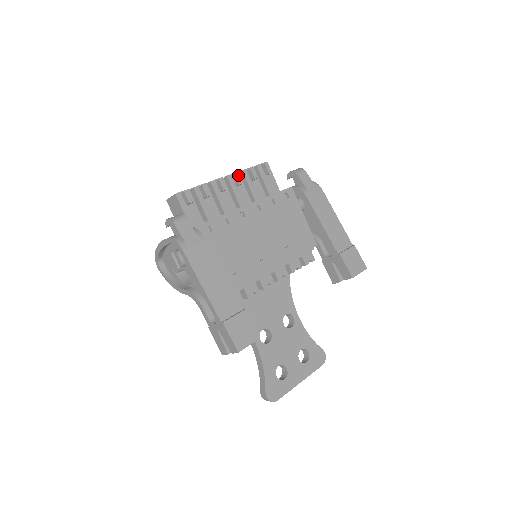
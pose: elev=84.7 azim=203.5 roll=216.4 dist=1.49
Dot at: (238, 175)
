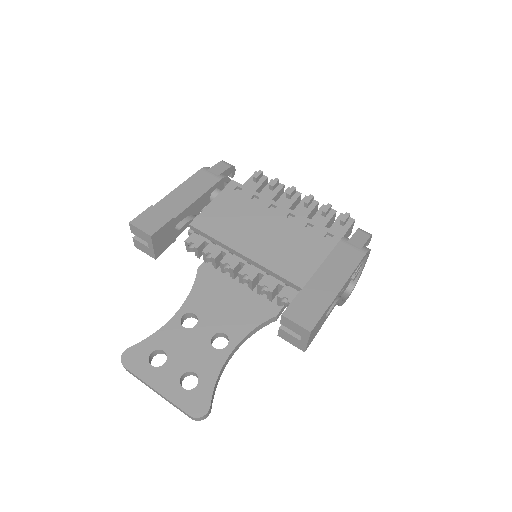
Dot at: (311, 197)
